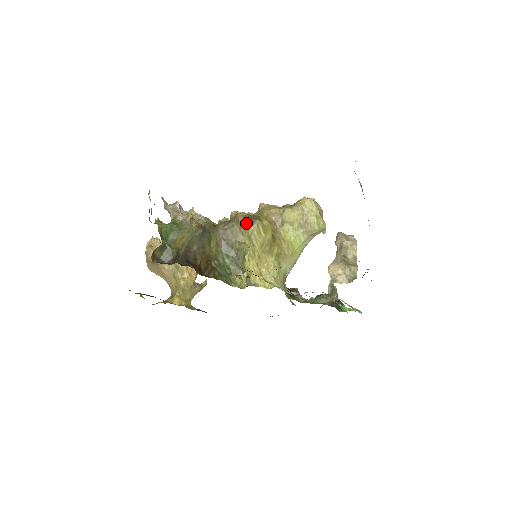
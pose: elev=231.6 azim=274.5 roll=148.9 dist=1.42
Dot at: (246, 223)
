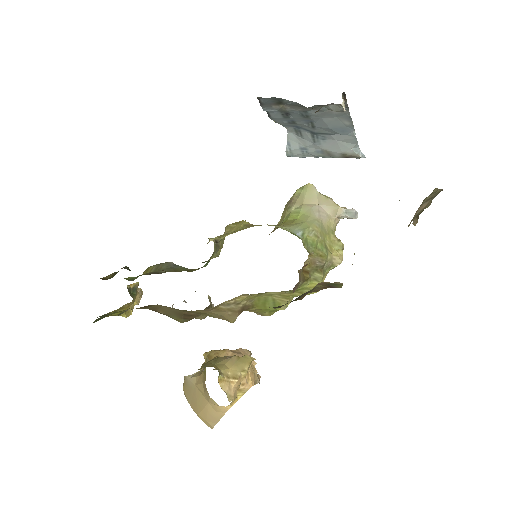
Dot at: occluded
